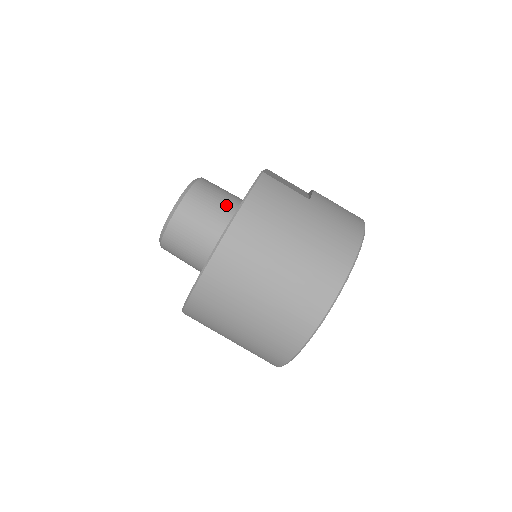
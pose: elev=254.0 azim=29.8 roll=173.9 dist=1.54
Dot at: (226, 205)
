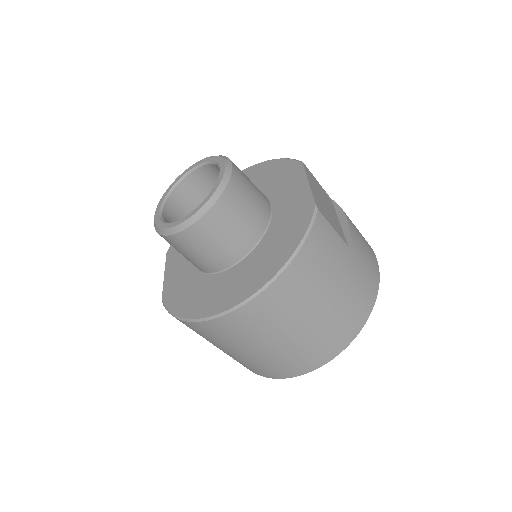
Dot at: (256, 219)
